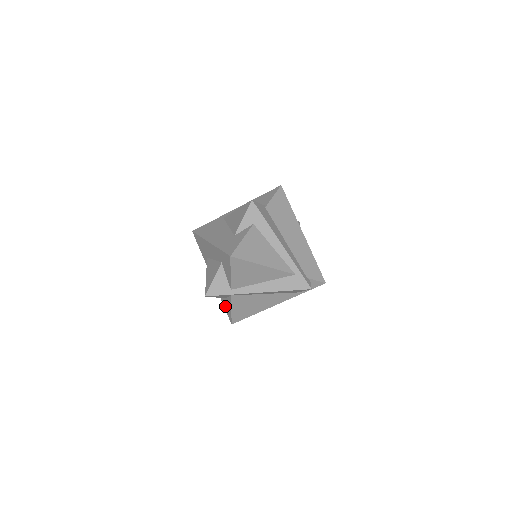
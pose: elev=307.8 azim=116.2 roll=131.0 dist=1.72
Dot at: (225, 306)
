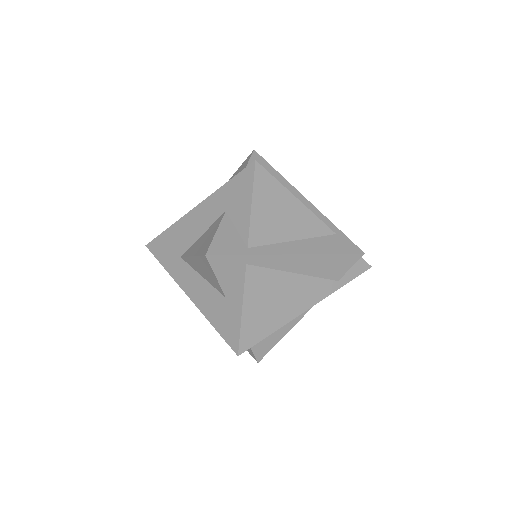
Dot at: (222, 324)
